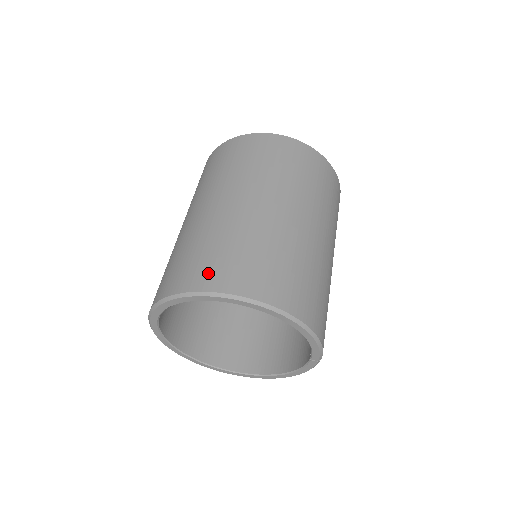
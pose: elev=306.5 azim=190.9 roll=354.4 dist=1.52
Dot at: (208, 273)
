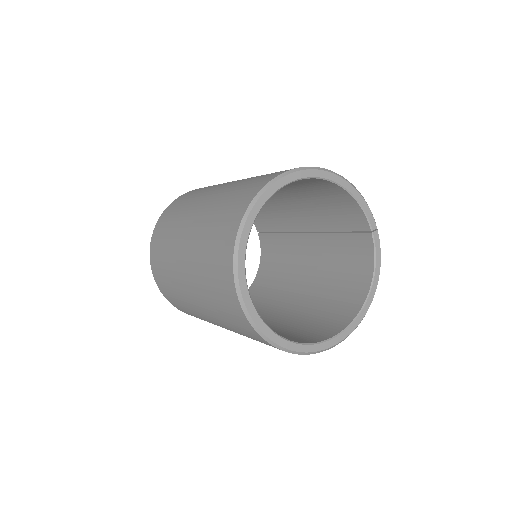
Dot at: (250, 190)
